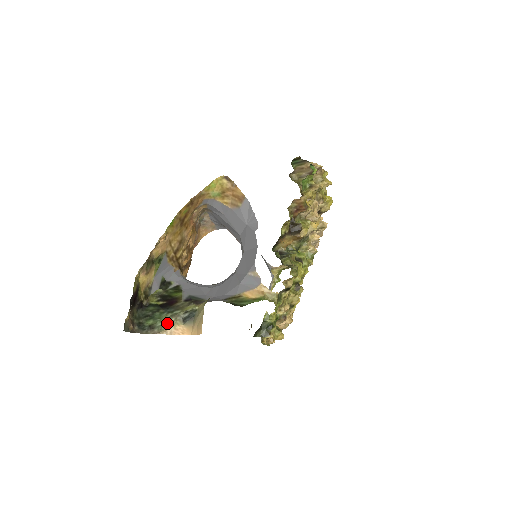
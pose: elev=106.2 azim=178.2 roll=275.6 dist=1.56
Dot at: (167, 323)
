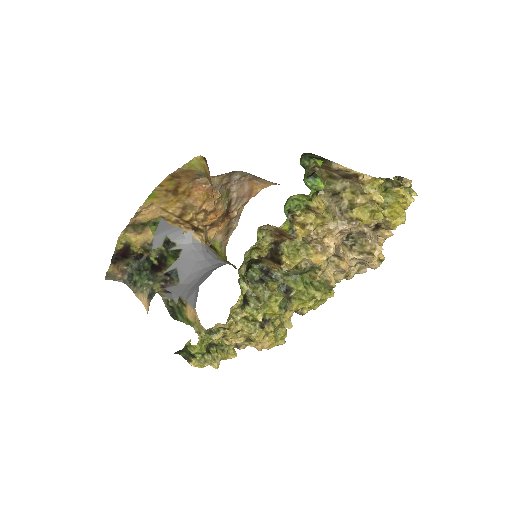
Dot at: (141, 288)
